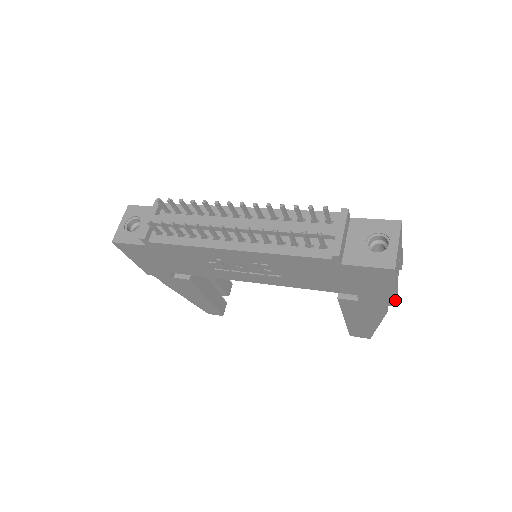
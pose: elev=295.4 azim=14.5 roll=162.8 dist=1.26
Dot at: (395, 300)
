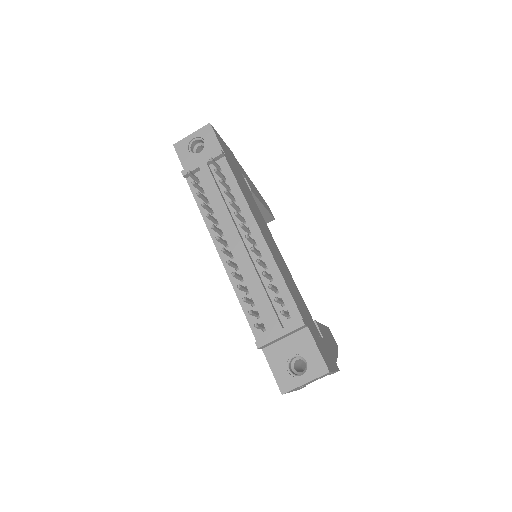
Dot at: occluded
